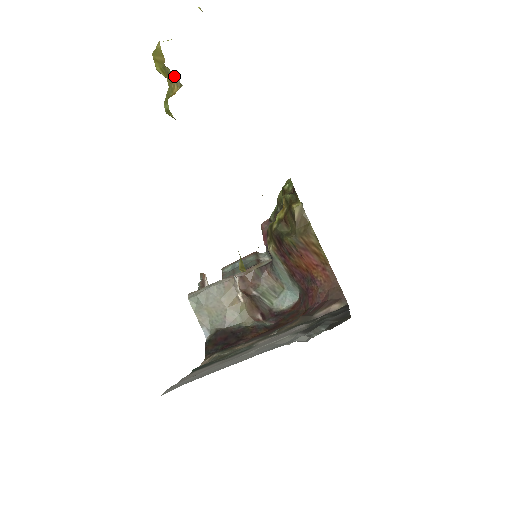
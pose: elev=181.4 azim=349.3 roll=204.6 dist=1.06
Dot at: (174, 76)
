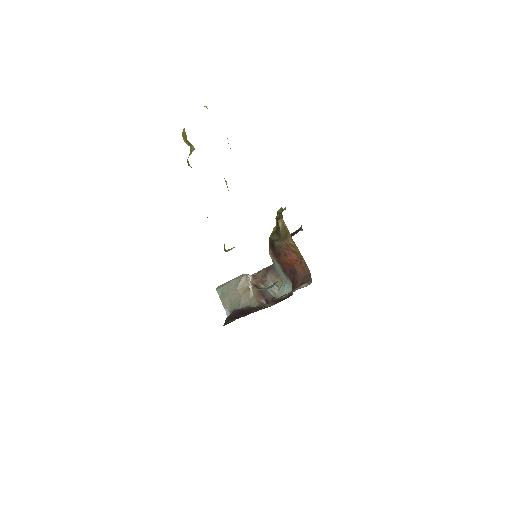
Dot at: (191, 144)
